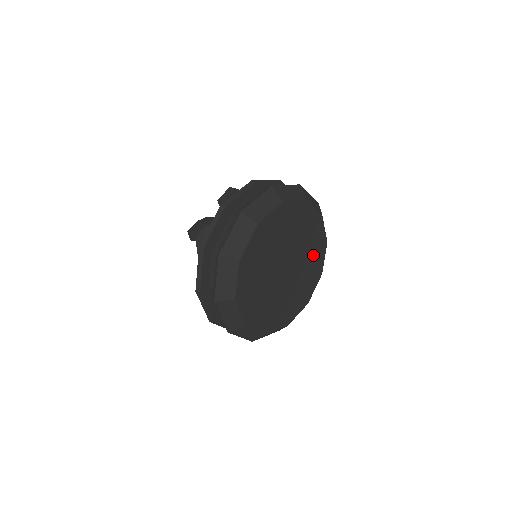
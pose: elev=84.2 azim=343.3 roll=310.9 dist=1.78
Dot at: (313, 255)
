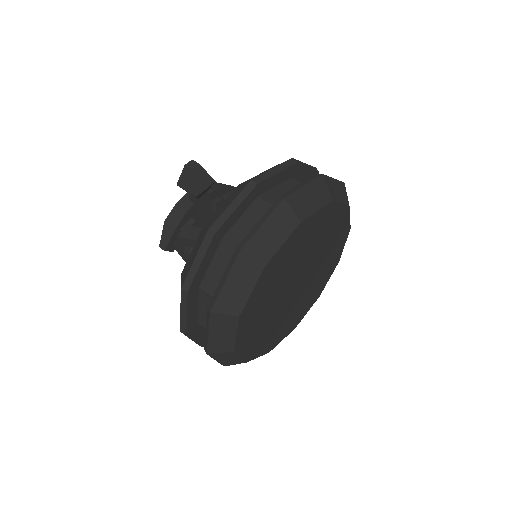
Dot at: (331, 235)
